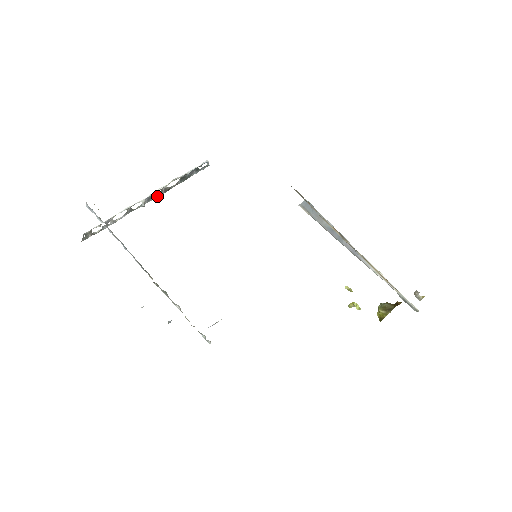
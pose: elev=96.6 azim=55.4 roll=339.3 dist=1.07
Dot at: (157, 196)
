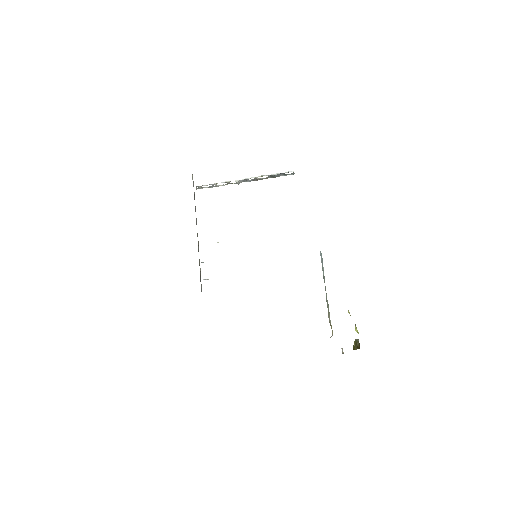
Dot at: (250, 181)
